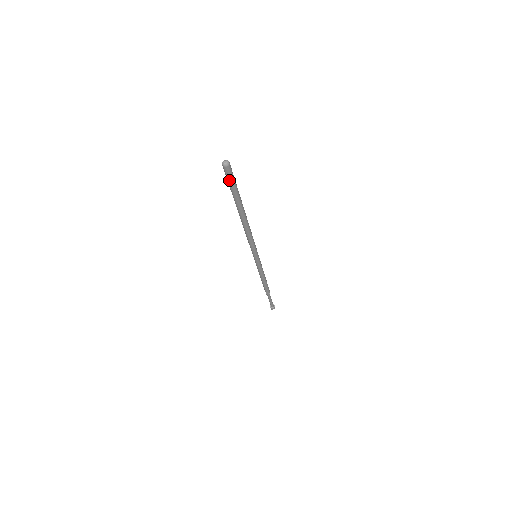
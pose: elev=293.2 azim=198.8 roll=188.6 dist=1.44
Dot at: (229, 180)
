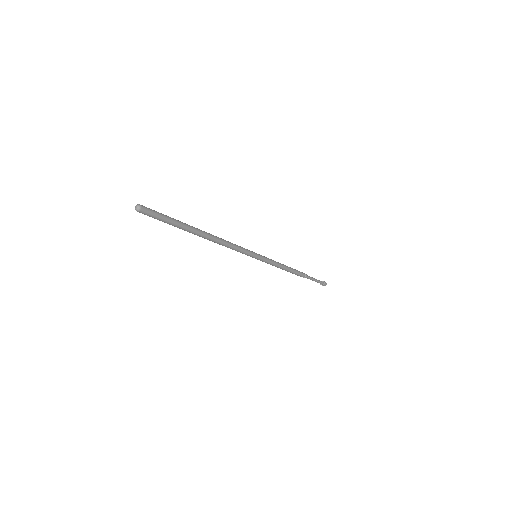
Dot at: (156, 218)
